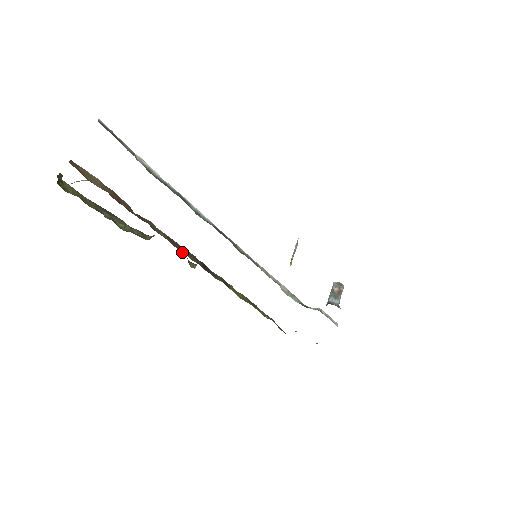
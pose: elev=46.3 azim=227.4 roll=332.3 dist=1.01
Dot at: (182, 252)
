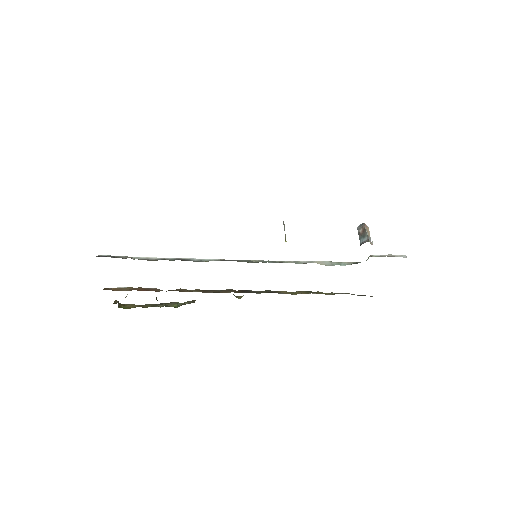
Dot at: occluded
